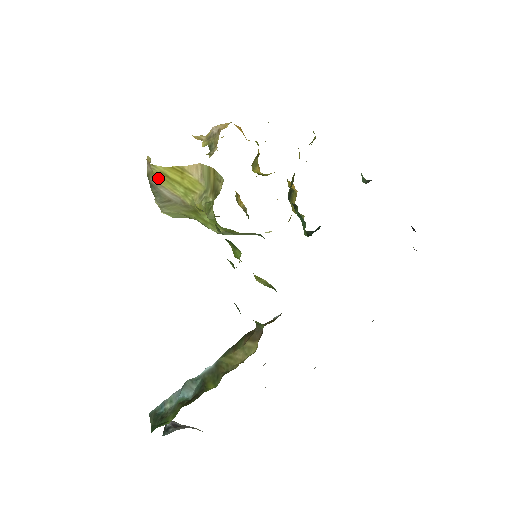
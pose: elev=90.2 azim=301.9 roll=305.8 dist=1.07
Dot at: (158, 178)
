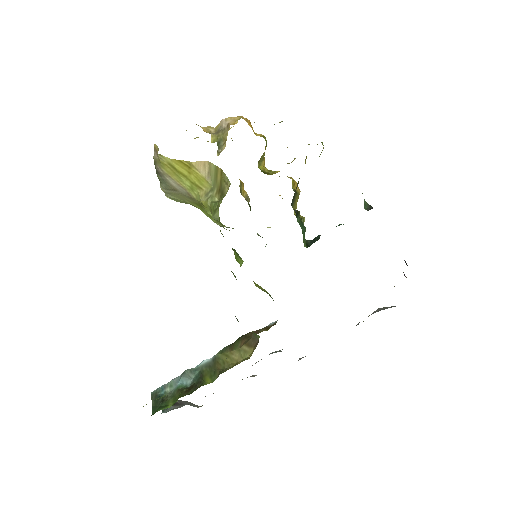
Dot at: (165, 168)
